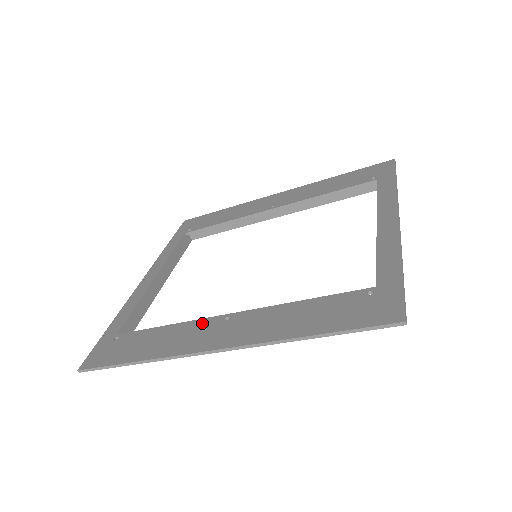
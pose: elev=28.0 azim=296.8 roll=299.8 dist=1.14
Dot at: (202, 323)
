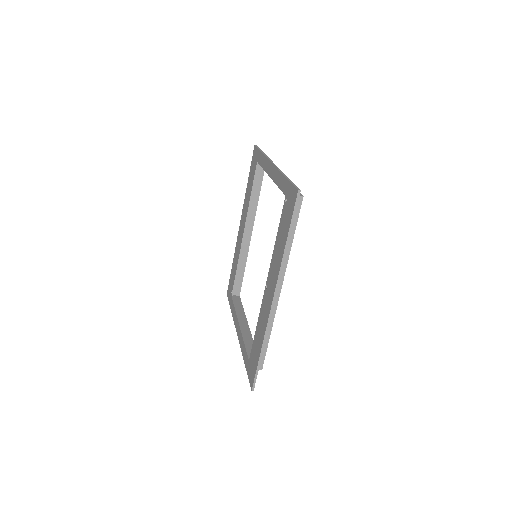
Dot at: (263, 303)
